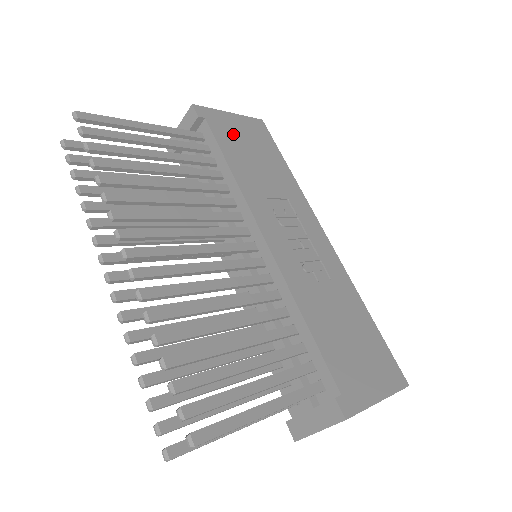
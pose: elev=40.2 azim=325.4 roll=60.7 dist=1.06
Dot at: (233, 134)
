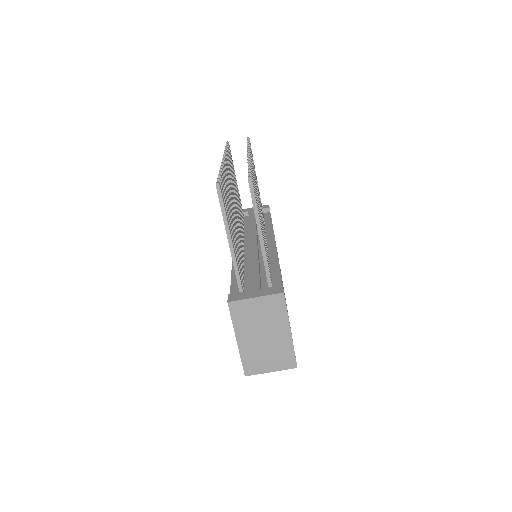
Dot at: occluded
